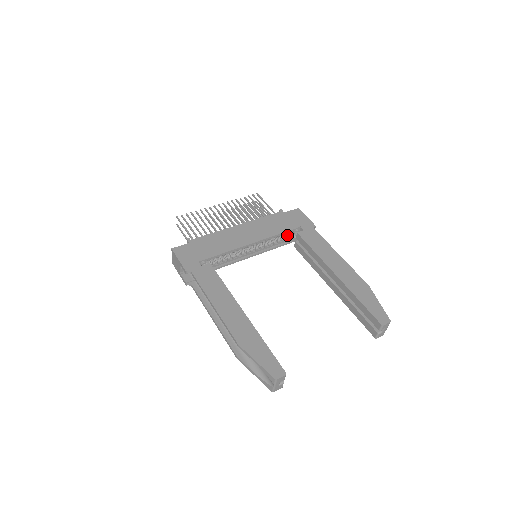
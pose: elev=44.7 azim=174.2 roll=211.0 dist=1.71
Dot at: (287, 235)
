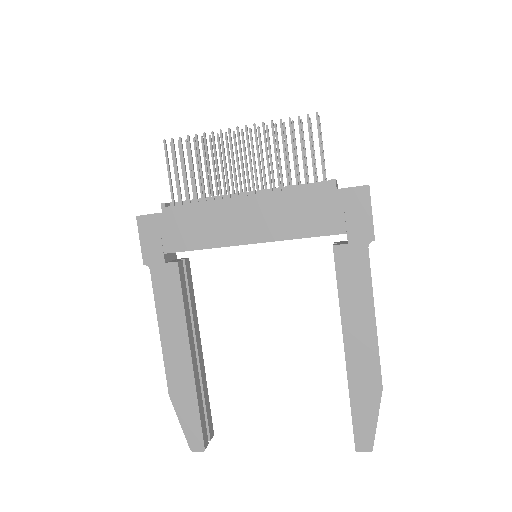
Dot at: occluded
